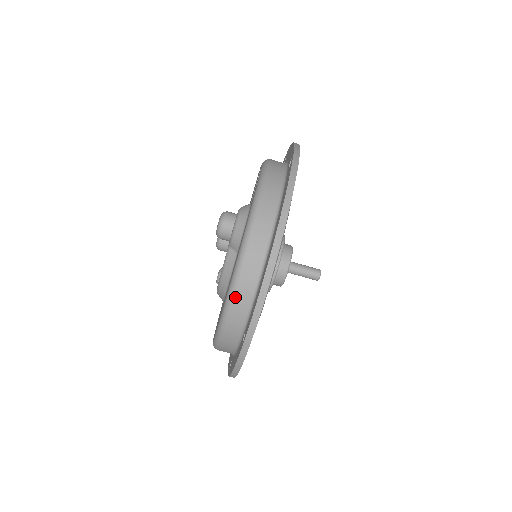
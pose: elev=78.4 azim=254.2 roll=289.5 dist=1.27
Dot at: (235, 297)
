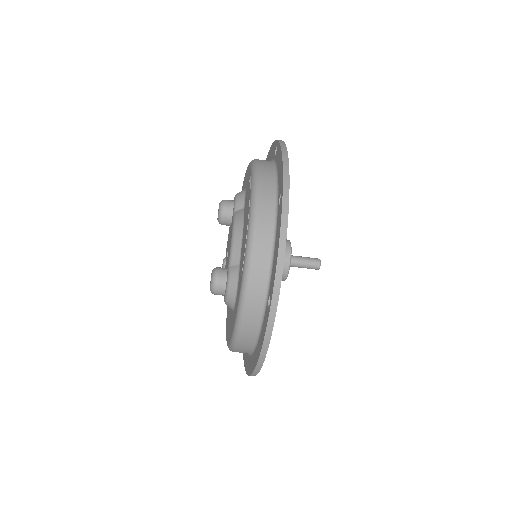
Dot at: occluded
